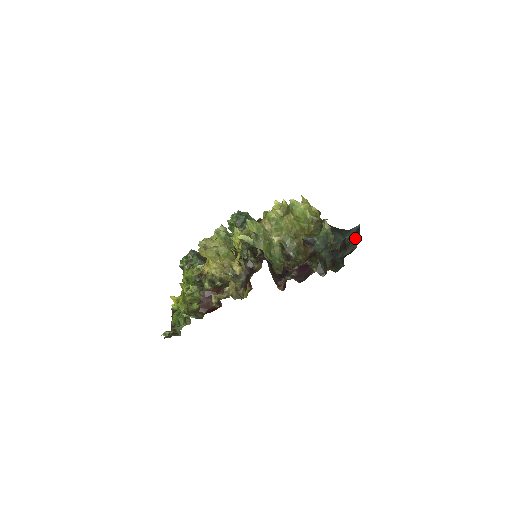
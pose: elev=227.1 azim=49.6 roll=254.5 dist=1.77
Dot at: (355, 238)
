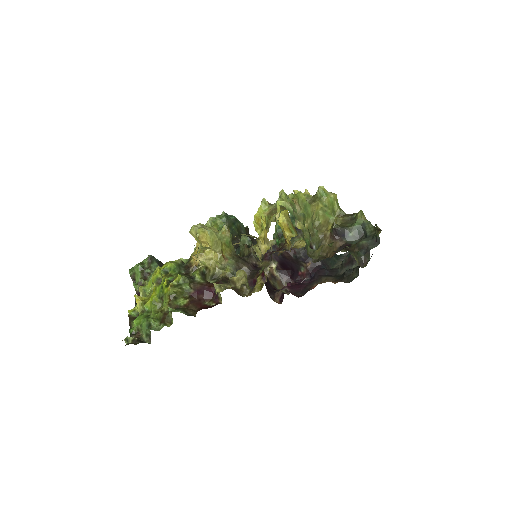
Dot at: occluded
